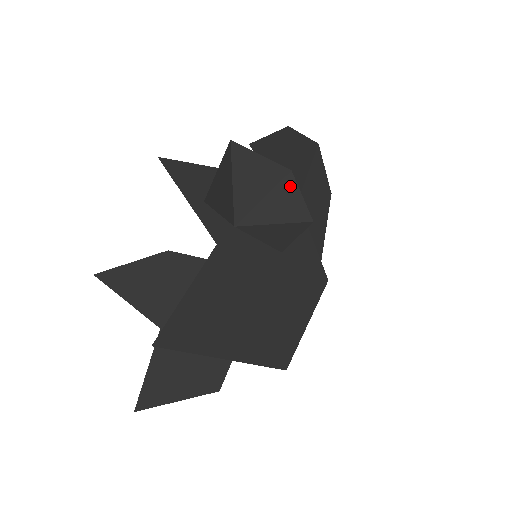
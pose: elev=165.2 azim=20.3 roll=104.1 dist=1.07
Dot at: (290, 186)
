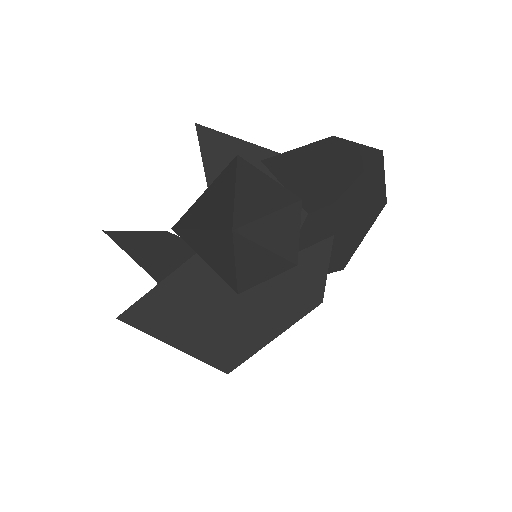
Dot at: (294, 216)
